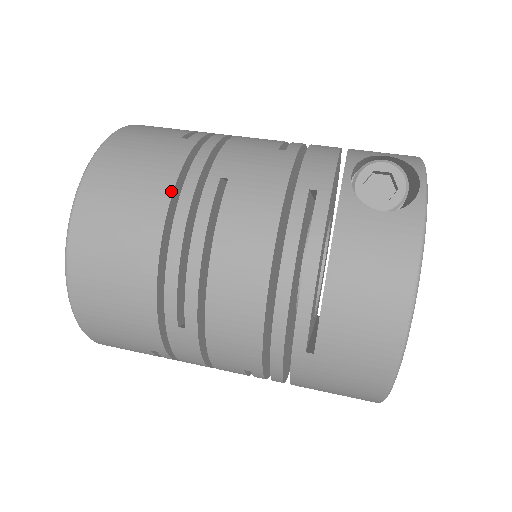
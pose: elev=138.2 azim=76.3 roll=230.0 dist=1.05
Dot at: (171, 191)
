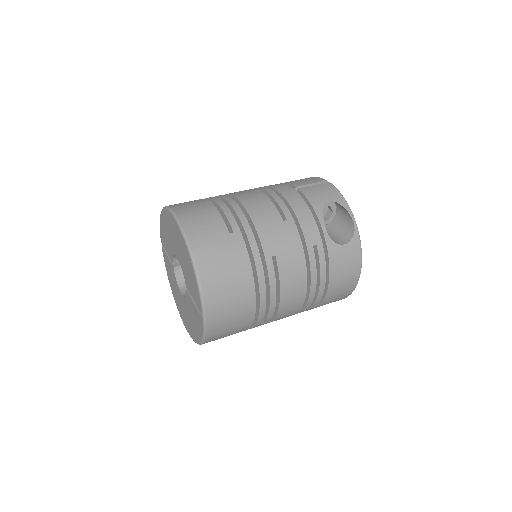
Dot at: (252, 275)
